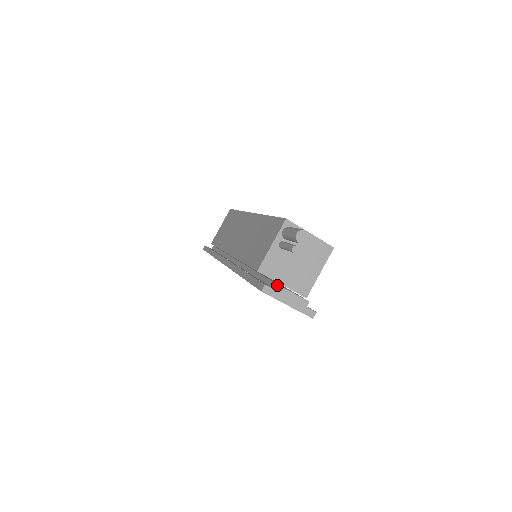
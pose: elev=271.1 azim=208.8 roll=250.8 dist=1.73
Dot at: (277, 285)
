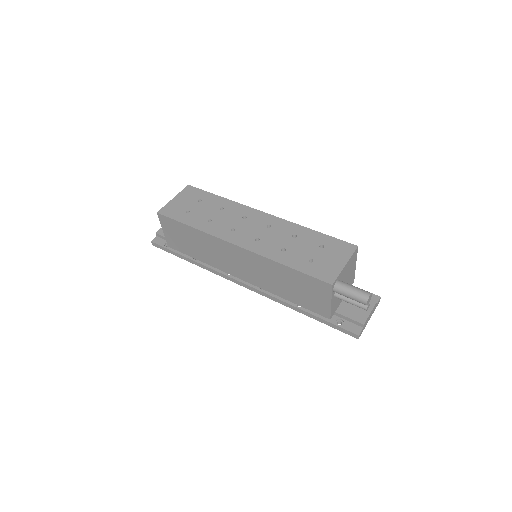
Dot at: (363, 325)
